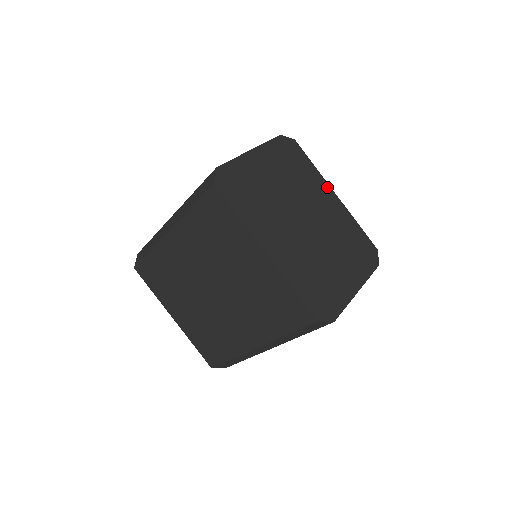
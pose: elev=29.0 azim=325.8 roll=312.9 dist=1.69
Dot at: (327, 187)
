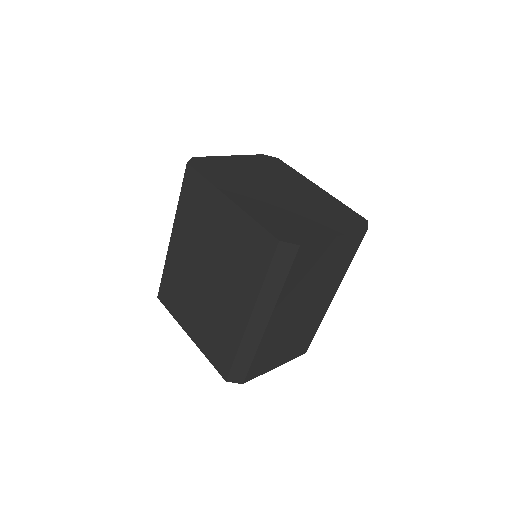
Dot at: (309, 182)
